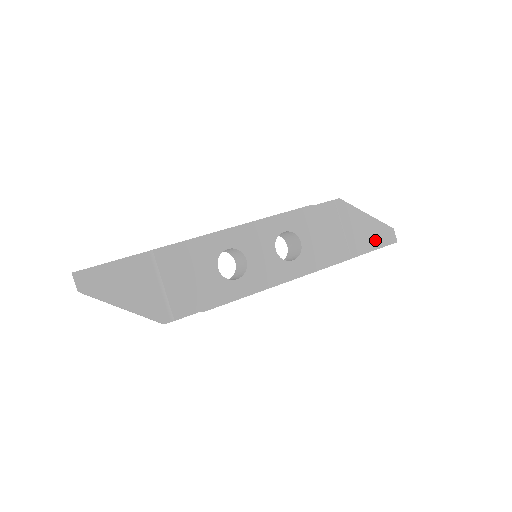
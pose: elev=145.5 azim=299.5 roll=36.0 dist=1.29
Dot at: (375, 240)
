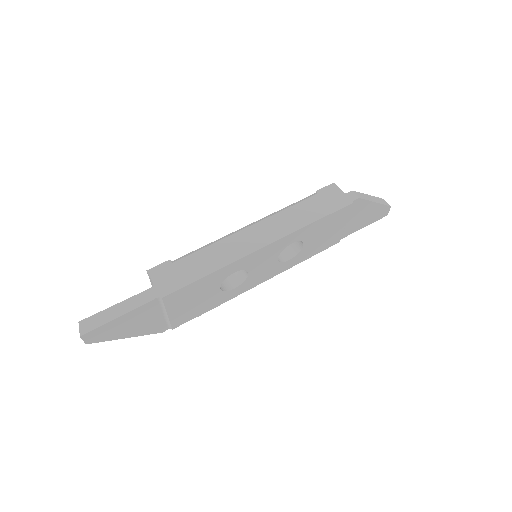
Dot at: (369, 220)
